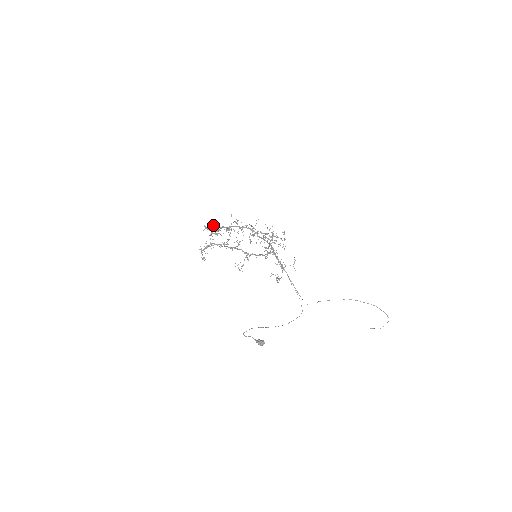
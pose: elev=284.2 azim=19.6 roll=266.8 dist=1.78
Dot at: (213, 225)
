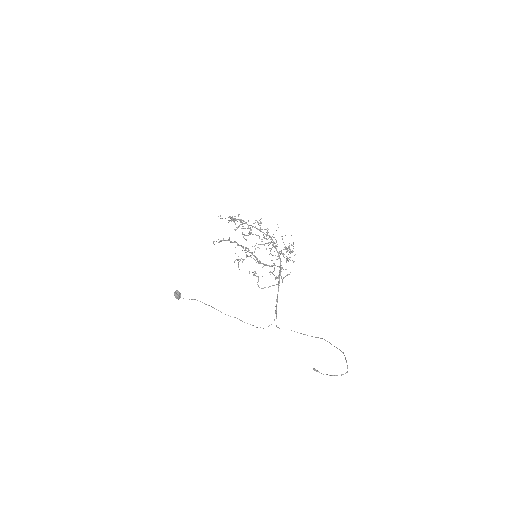
Dot at: (240, 221)
